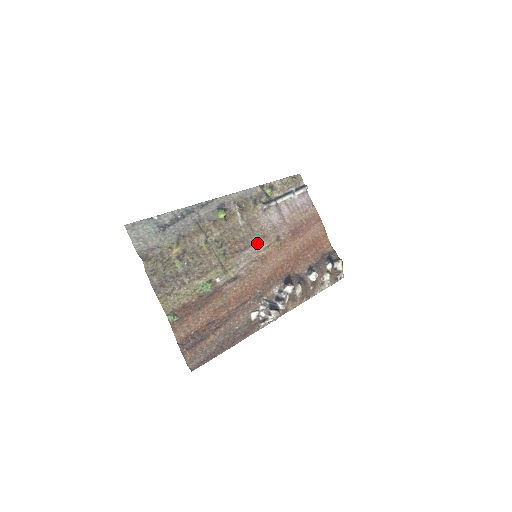
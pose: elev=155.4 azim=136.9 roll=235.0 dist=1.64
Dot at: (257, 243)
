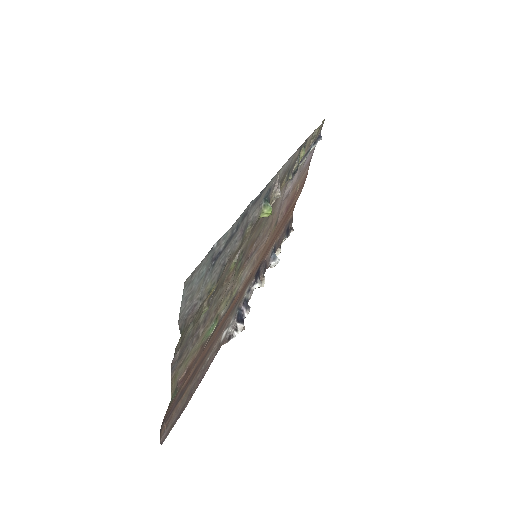
Dot at: (264, 237)
